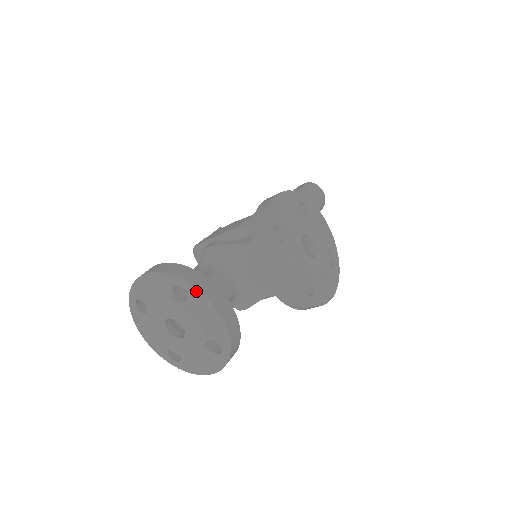
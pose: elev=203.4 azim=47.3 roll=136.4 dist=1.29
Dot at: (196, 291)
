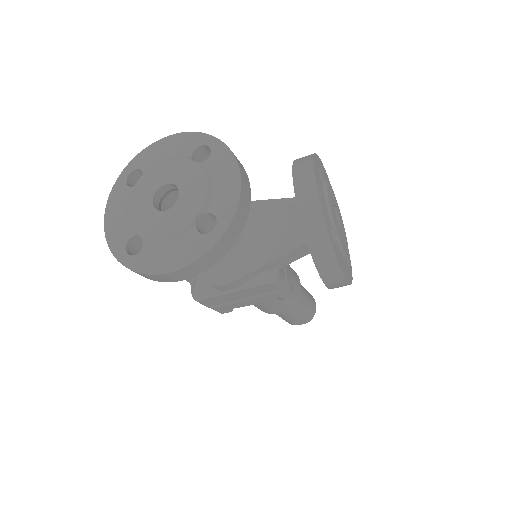
Dot at: (225, 149)
